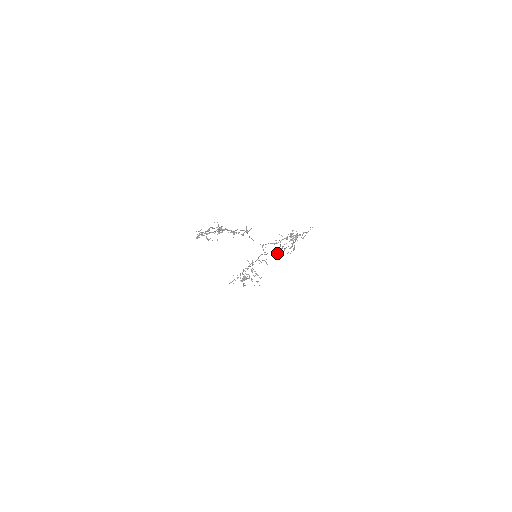
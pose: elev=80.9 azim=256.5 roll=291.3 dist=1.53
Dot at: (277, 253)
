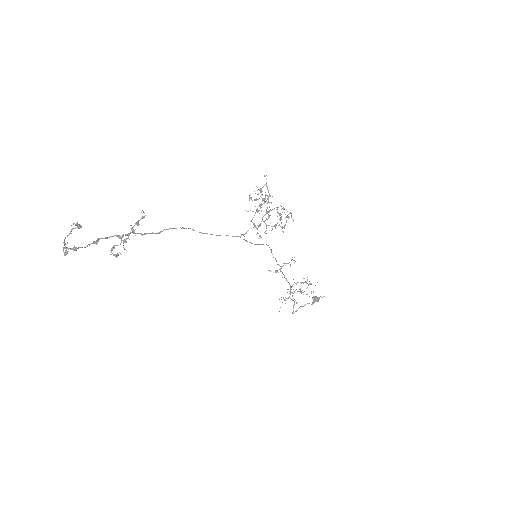
Dot at: occluded
